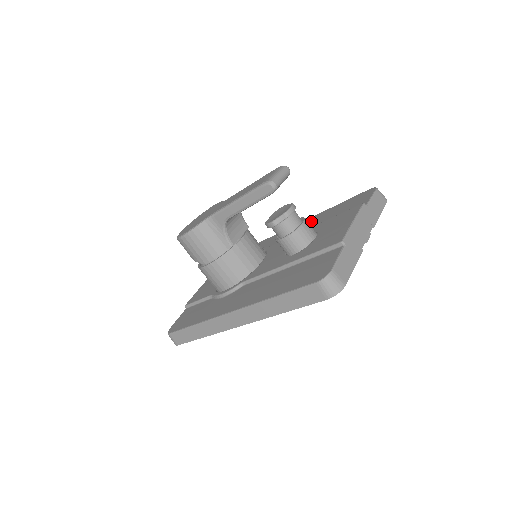
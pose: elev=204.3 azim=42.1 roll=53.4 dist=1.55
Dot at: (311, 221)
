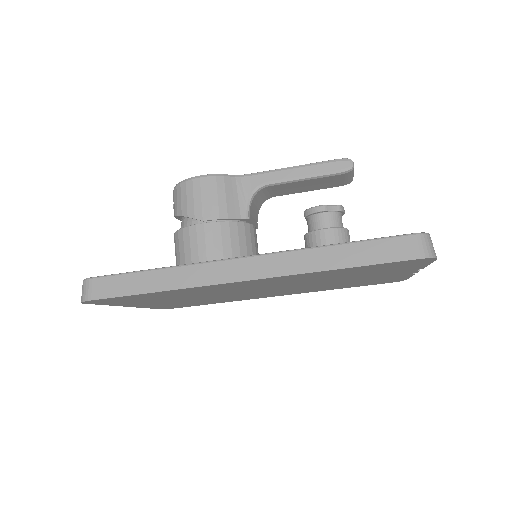
Dot at: occluded
